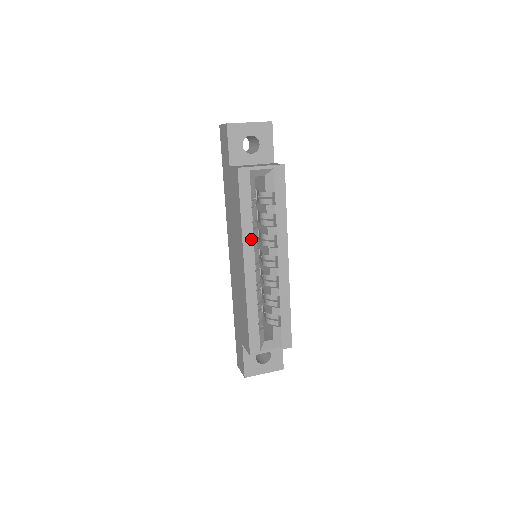
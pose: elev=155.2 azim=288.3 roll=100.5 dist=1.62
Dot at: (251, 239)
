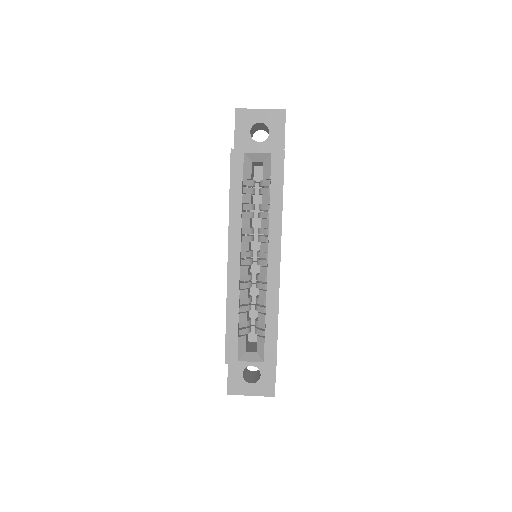
Dot at: (238, 228)
